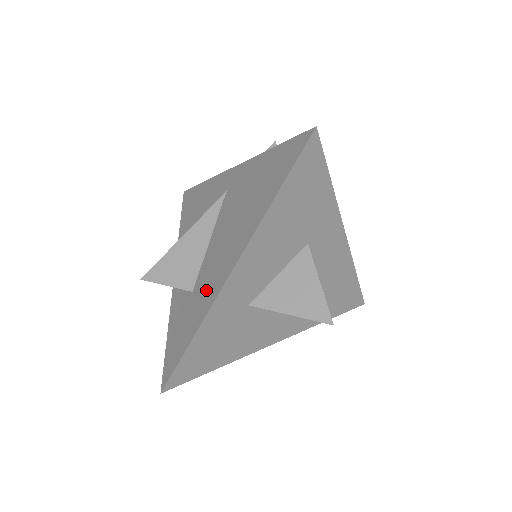
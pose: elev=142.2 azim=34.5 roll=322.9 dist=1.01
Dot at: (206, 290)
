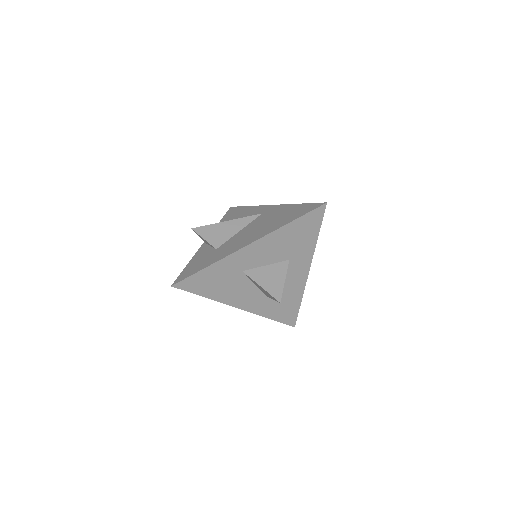
Dot at: (227, 249)
